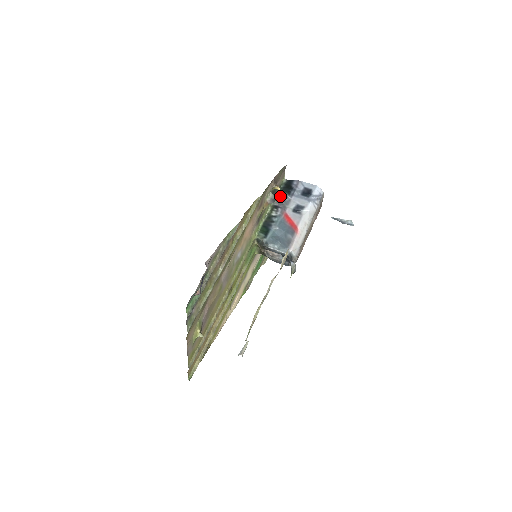
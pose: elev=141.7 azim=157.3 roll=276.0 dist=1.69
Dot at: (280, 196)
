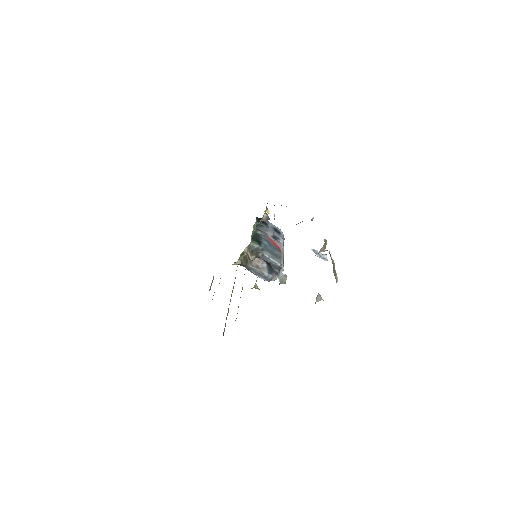
Dot at: (258, 224)
